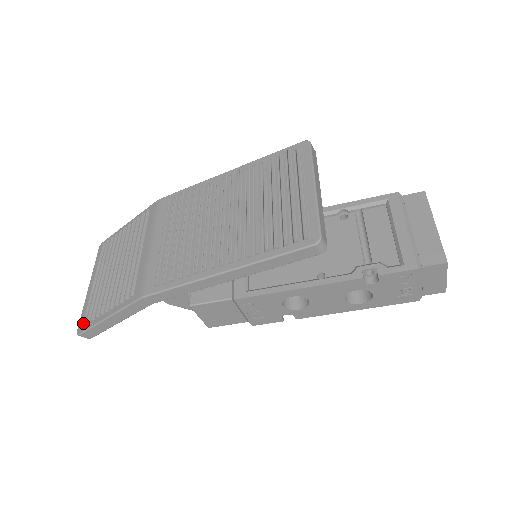
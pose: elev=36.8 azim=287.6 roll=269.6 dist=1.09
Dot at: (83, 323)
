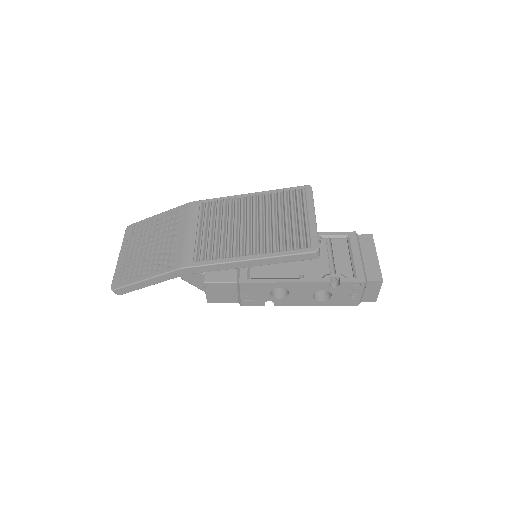
Dot at: (119, 282)
